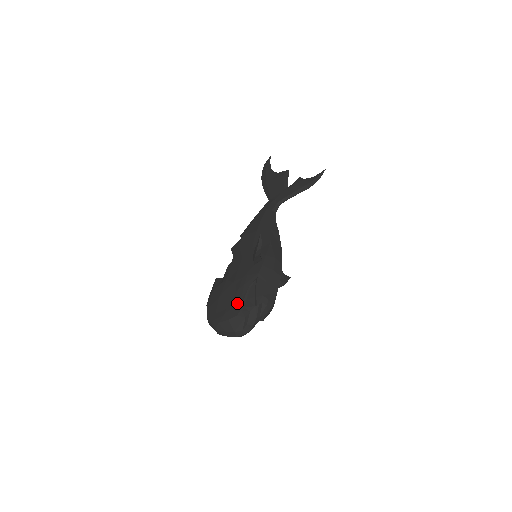
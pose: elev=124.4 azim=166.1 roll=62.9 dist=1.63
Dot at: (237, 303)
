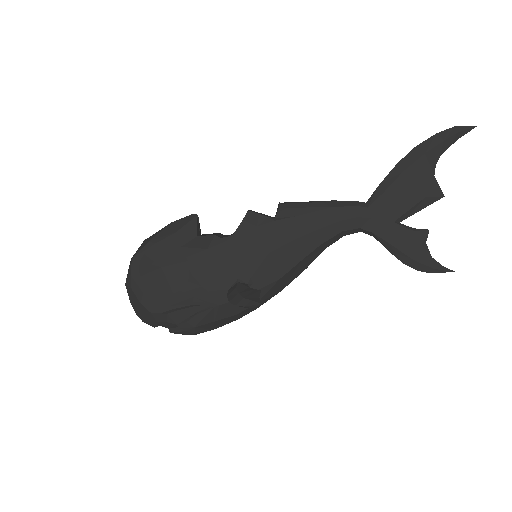
Dot at: (165, 303)
